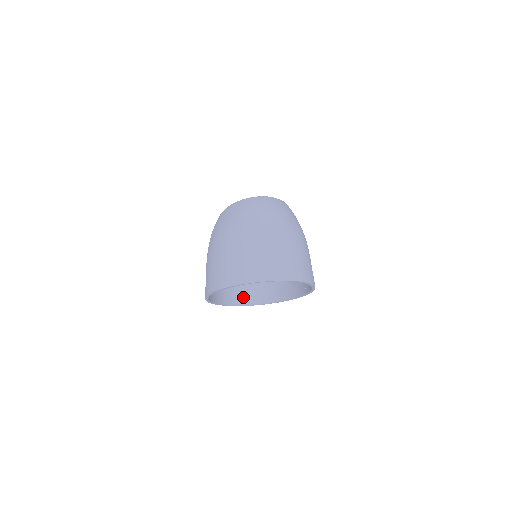
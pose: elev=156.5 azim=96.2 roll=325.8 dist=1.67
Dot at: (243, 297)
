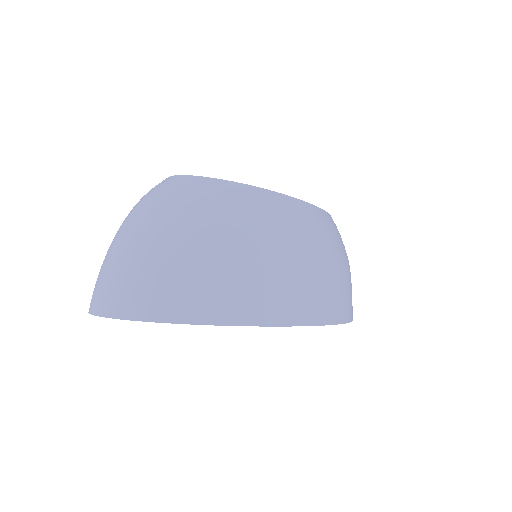
Dot at: occluded
